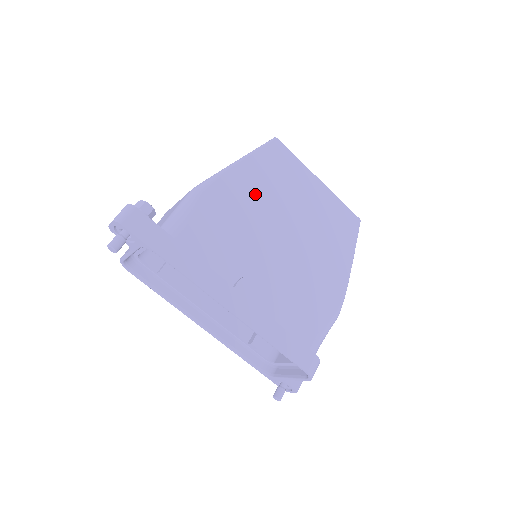
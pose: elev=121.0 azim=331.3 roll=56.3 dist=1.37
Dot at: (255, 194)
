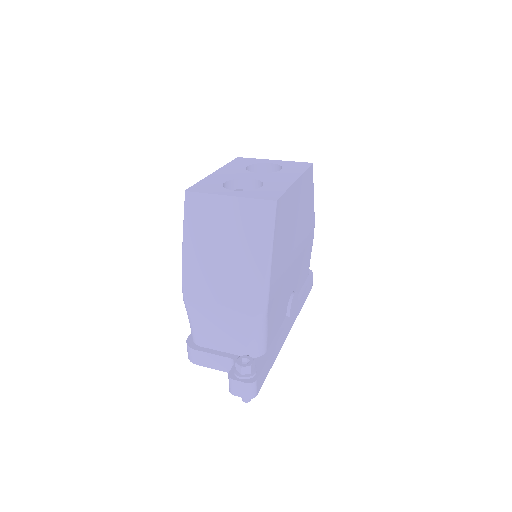
Dot at: (282, 261)
